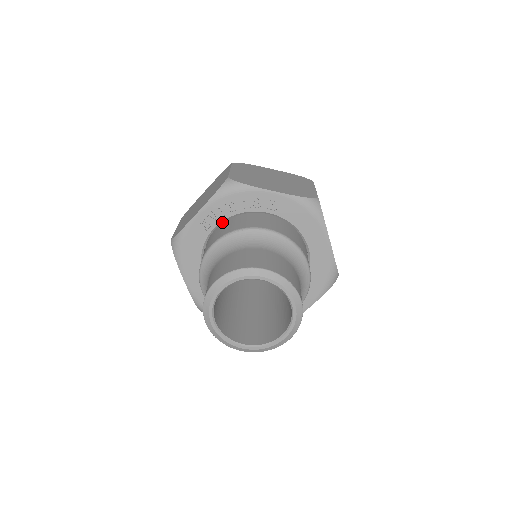
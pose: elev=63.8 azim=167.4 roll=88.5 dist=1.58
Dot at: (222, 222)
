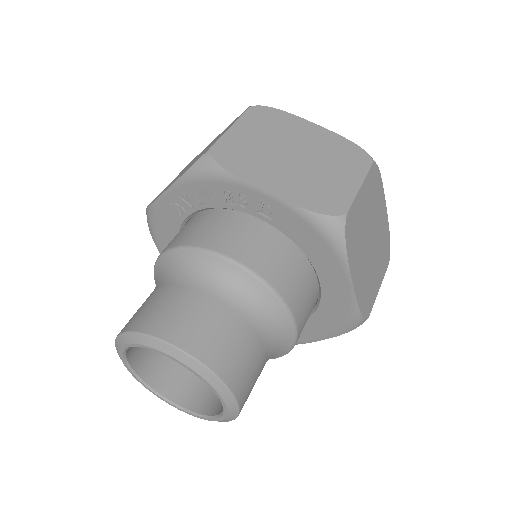
Dot at: (199, 210)
